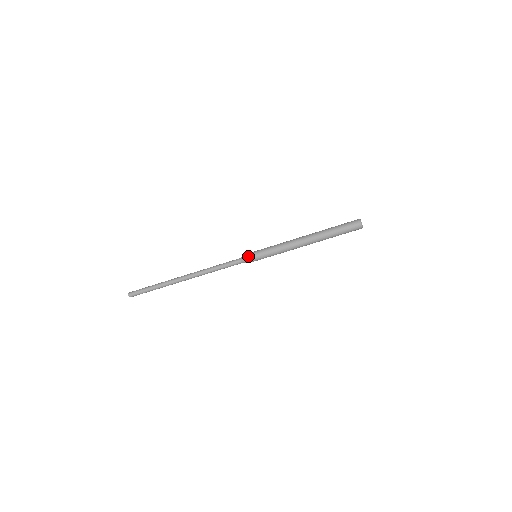
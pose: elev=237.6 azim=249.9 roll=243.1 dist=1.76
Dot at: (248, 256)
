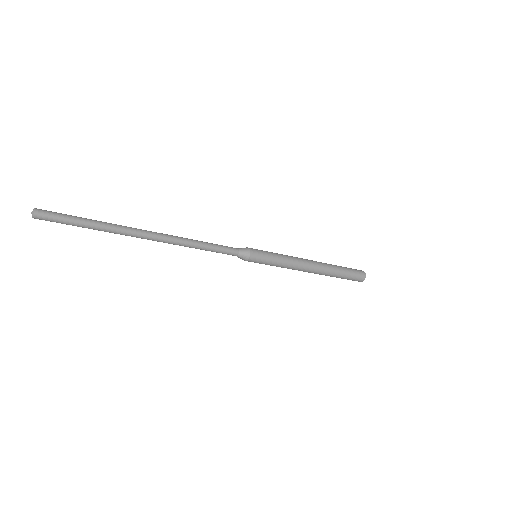
Dot at: (252, 255)
